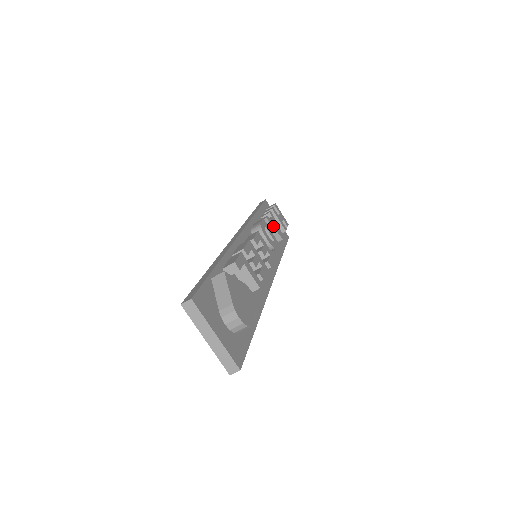
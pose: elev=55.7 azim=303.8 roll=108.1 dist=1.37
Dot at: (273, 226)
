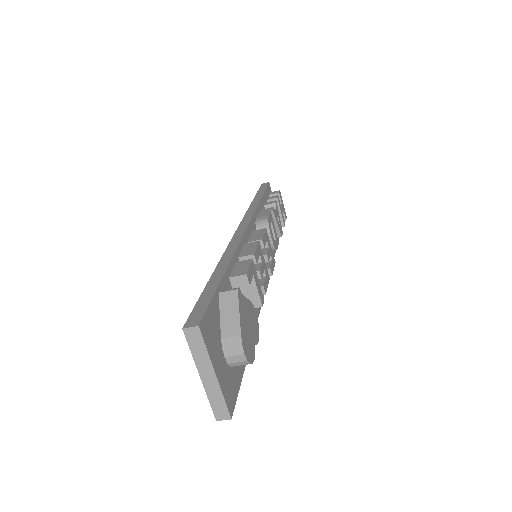
Dot at: (277, 220)
